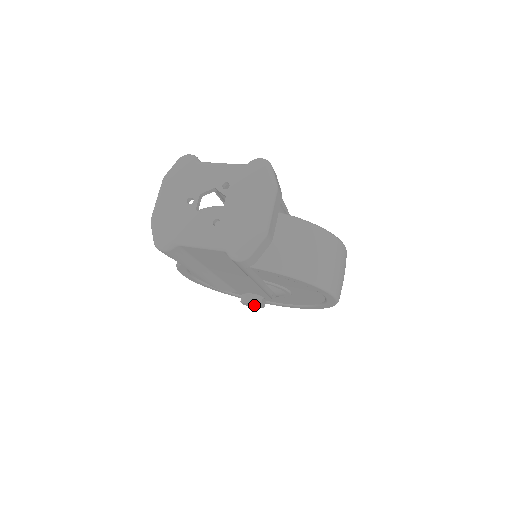
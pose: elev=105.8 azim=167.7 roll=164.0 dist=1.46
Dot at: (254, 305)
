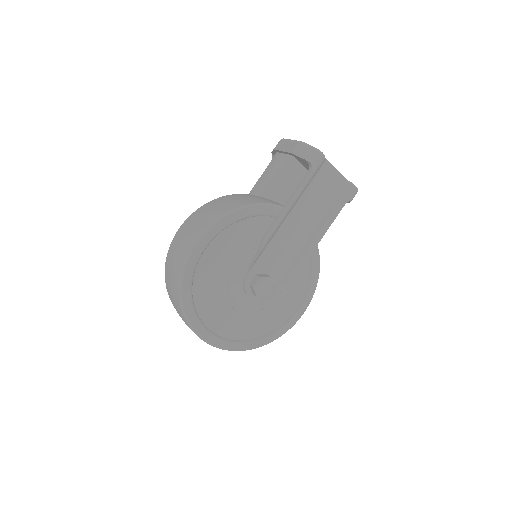
Dot at: (267, 286)
